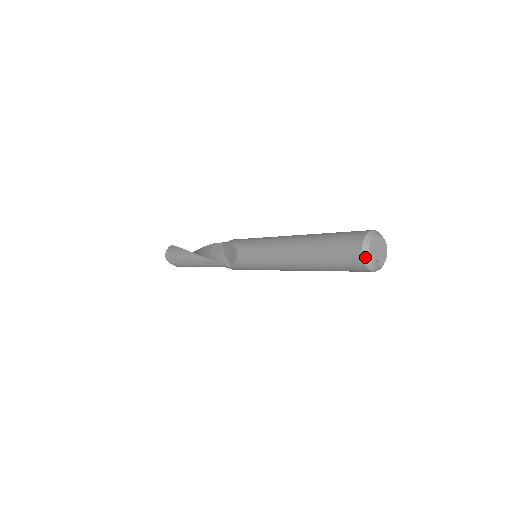
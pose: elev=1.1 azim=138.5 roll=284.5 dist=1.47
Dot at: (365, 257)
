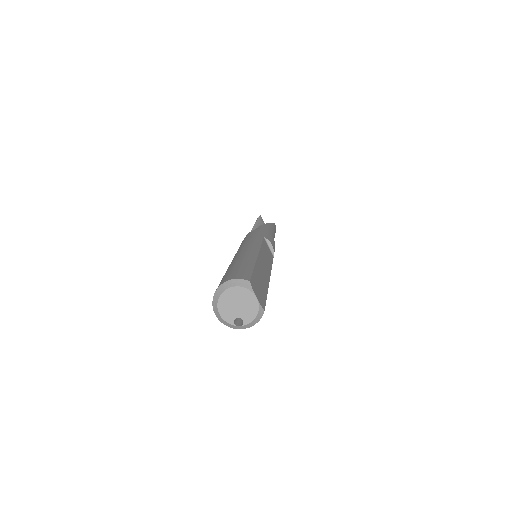
Dot at: (218, 316)
